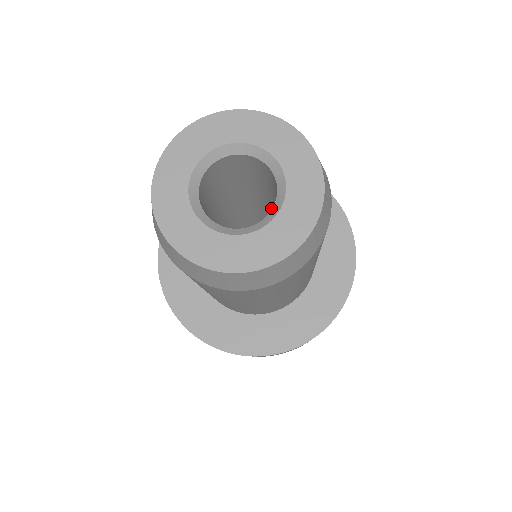
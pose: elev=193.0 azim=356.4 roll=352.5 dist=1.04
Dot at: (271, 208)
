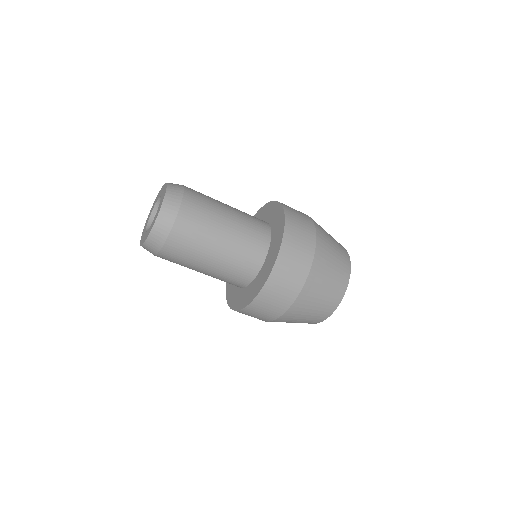
Dot at: occluded
